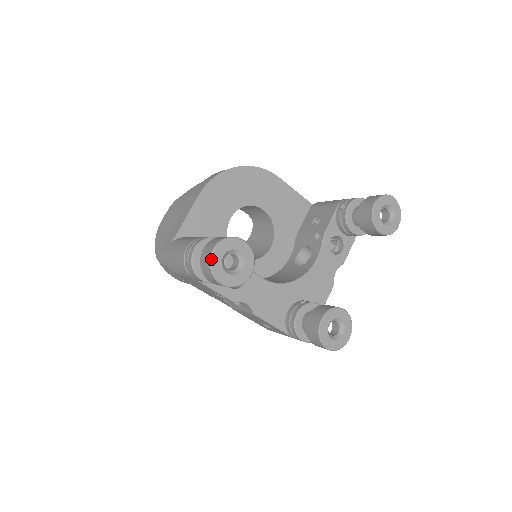
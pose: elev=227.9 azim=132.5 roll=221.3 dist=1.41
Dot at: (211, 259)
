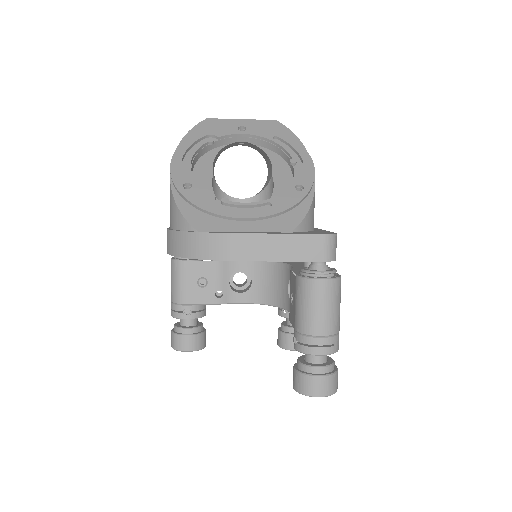
Dot at: occluded
